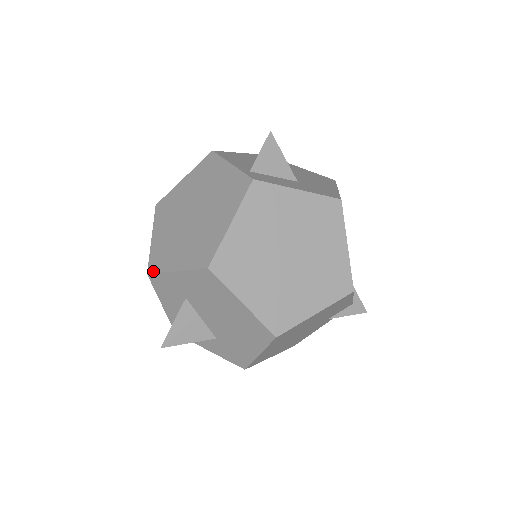
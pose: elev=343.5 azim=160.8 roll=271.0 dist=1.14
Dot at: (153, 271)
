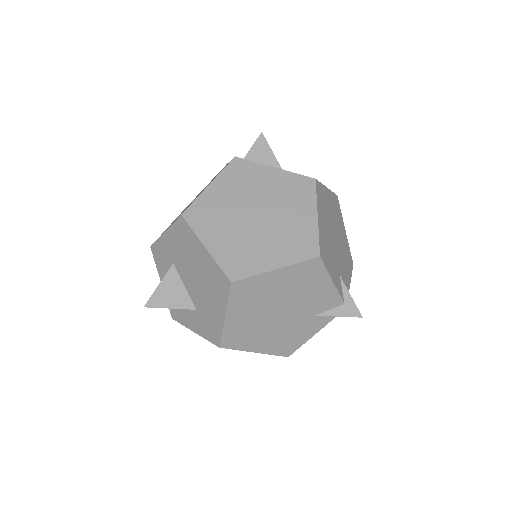
Dot at: (154, 242)
